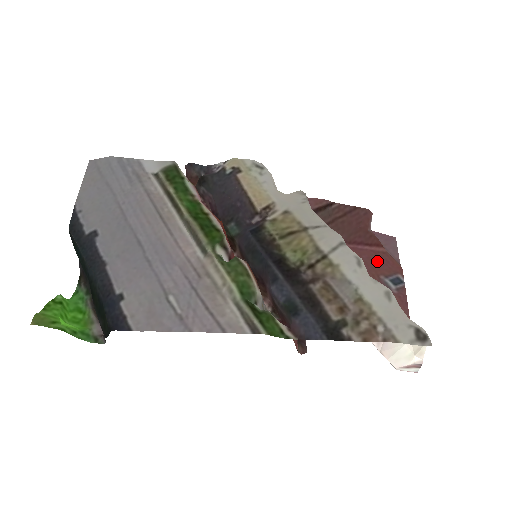
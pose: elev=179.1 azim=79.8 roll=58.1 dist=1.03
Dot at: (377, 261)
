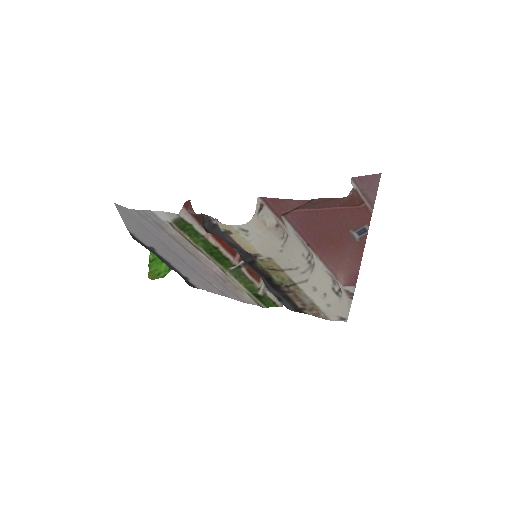
Dot at: (351, 218)
